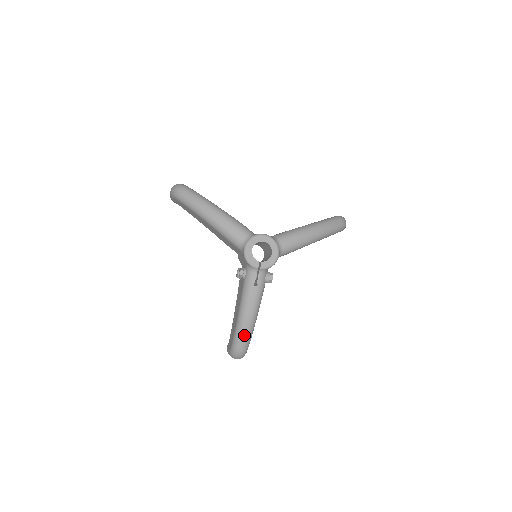
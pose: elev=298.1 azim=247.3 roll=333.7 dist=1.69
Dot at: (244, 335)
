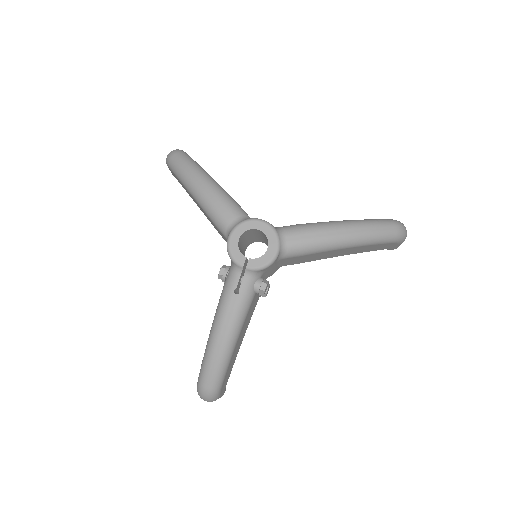
Dot at: (212, 365)
